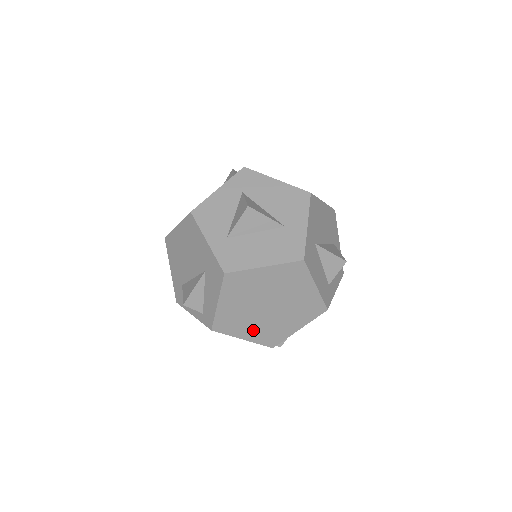
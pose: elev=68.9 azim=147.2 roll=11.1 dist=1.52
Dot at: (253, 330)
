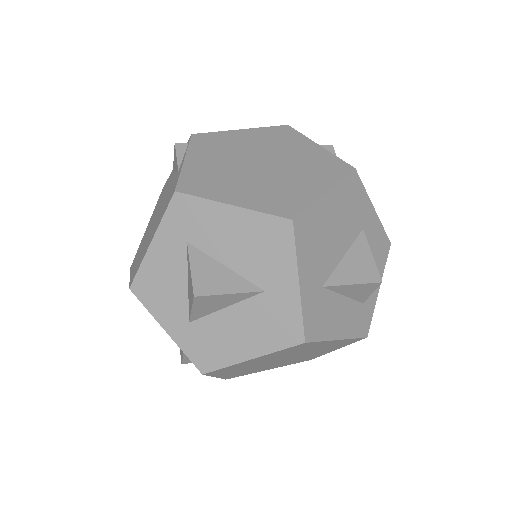
Dot at: (276, 366)
